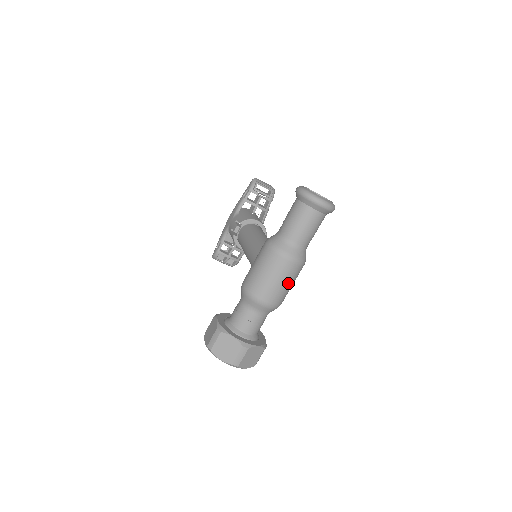
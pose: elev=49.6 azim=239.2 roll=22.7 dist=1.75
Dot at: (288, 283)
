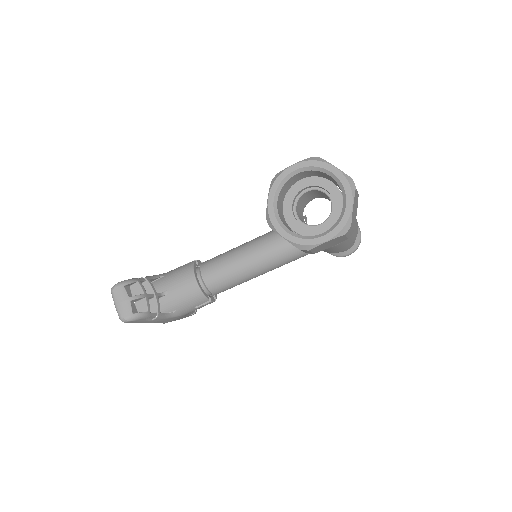
Dot at: (356, 227)
